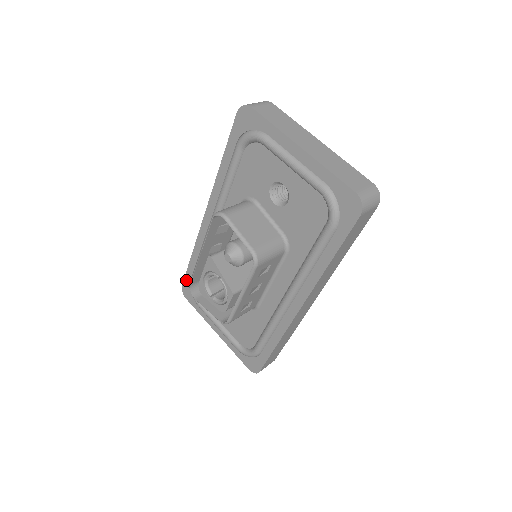
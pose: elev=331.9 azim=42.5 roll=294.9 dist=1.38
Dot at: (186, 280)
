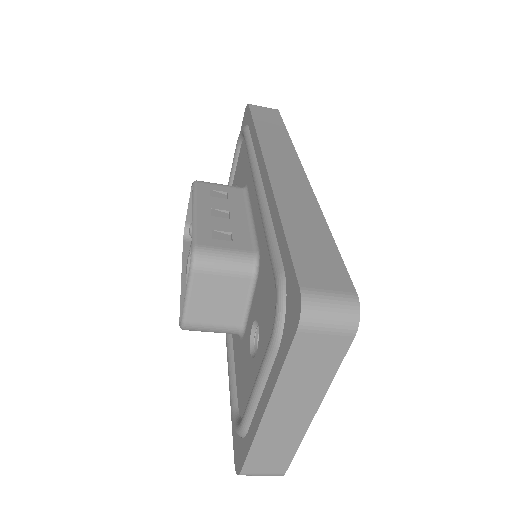
Dot at: (234, 437)
